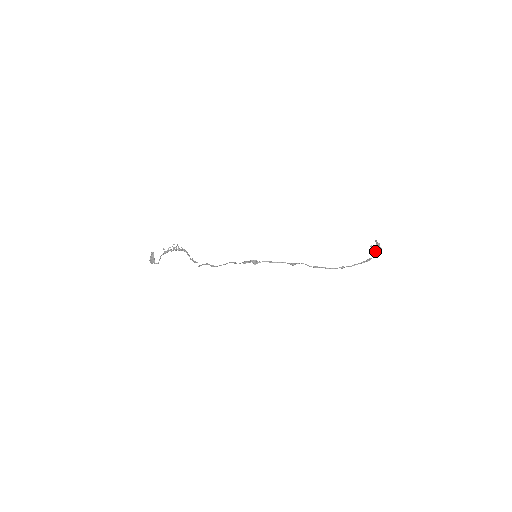
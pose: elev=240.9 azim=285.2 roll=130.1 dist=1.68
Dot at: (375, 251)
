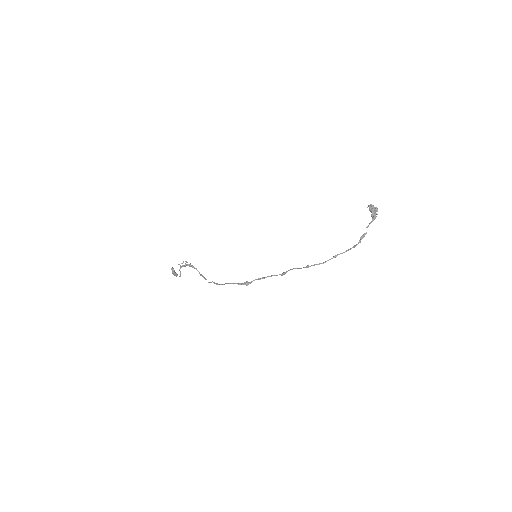
Dot at: (375, 211)
